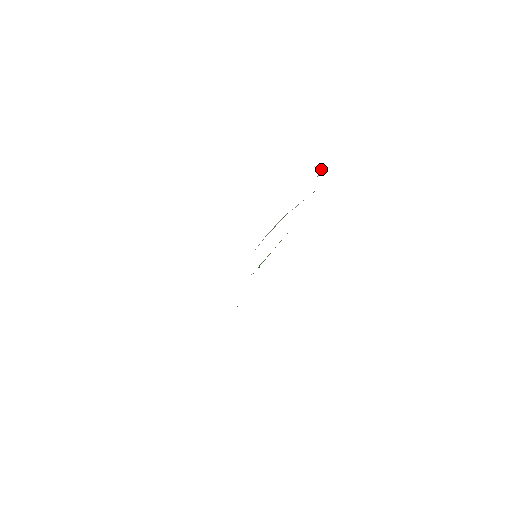
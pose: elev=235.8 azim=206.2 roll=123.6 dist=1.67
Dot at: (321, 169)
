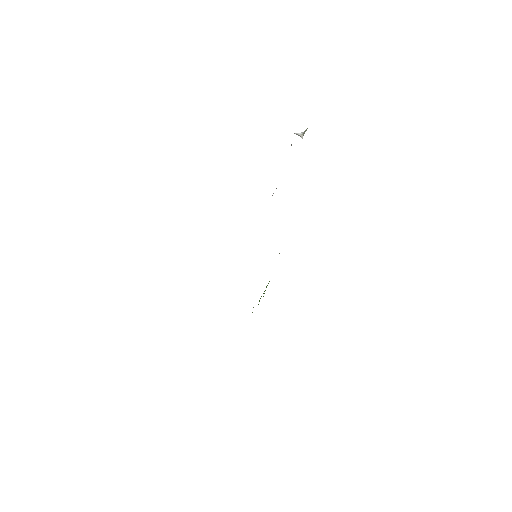
Dot at: (303, 132)
